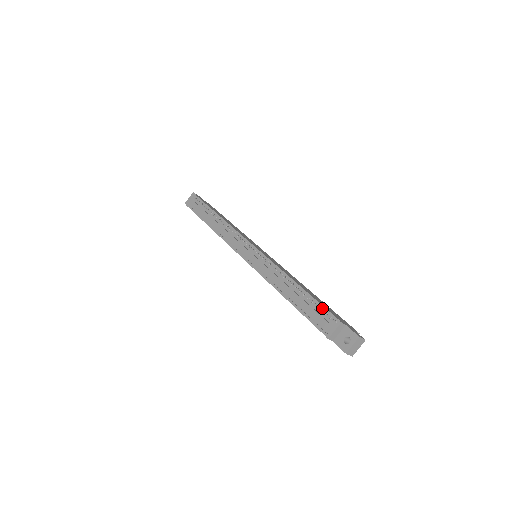
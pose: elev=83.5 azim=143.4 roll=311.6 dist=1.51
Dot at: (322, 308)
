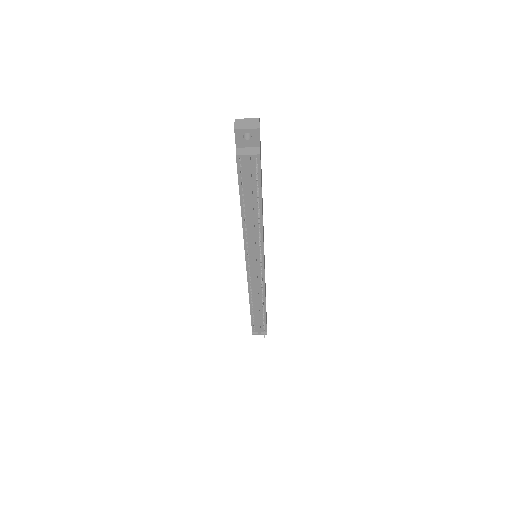
Dot at: (265, 324)
